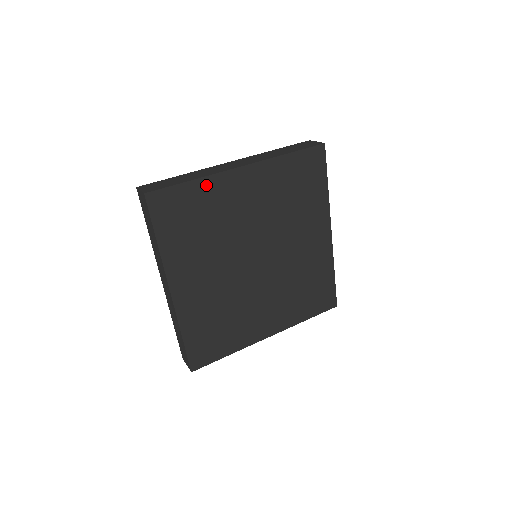
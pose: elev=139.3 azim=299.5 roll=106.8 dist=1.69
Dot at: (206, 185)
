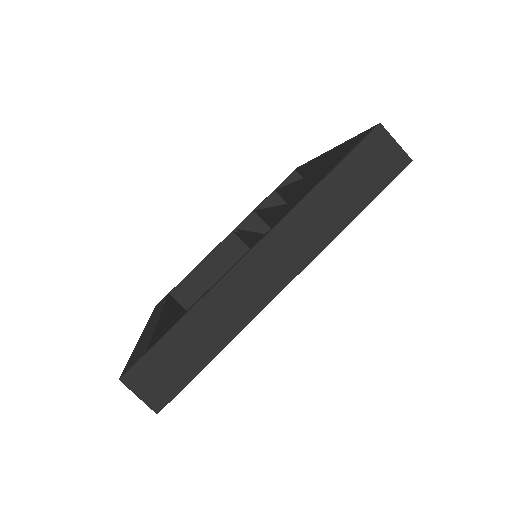
Dot at: occluded
